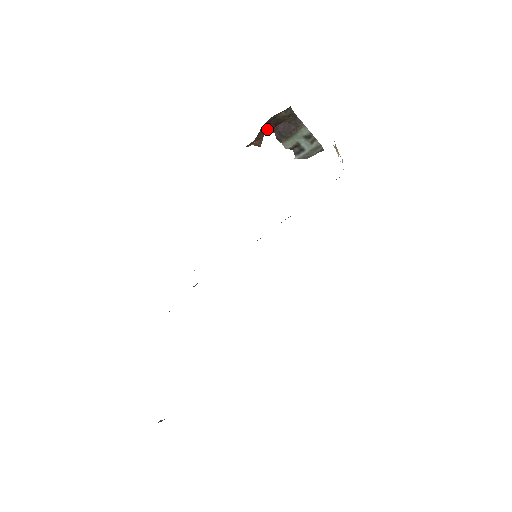
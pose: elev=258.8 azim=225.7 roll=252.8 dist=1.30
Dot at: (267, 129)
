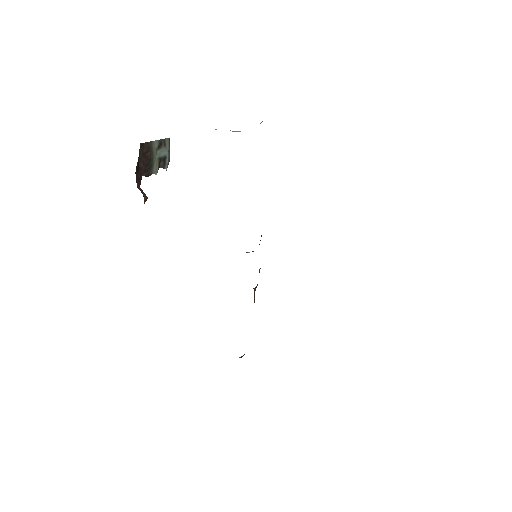
Dot at: (137, 181)
